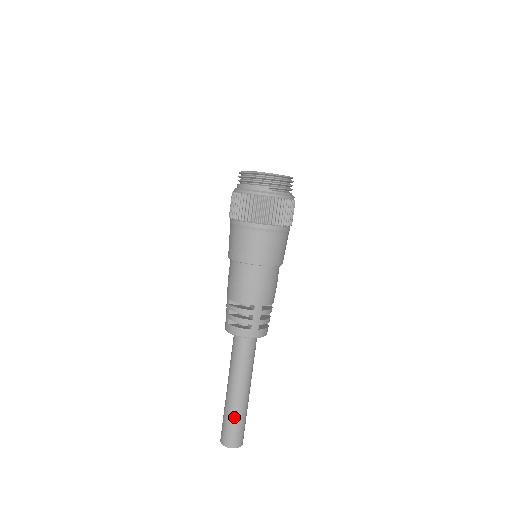
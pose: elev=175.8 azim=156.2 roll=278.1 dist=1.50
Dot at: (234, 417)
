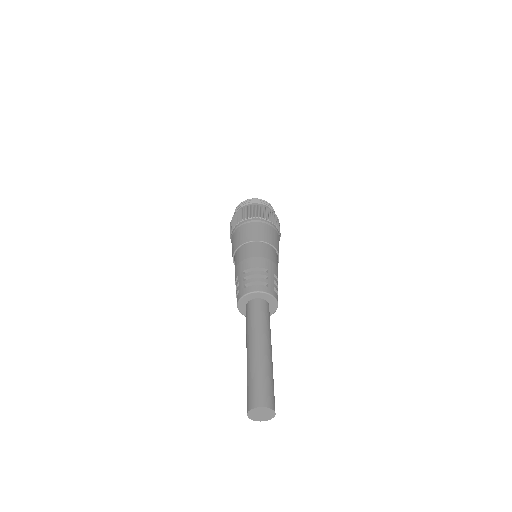
Dot at: (264, 372)
